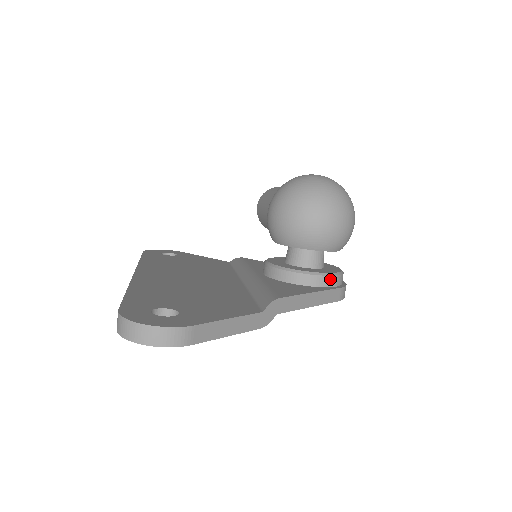
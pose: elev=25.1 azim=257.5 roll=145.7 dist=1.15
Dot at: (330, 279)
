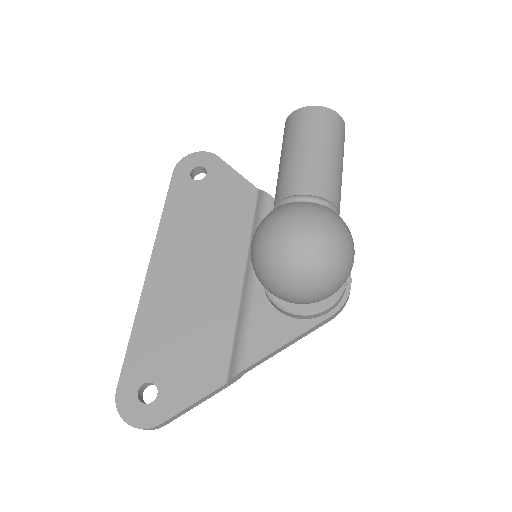
Dot at: (317, 314)
